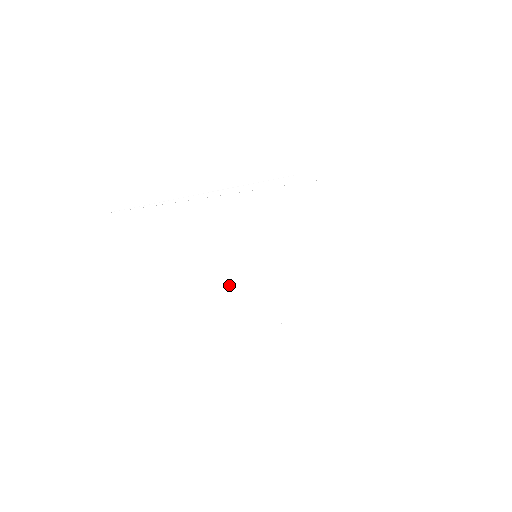
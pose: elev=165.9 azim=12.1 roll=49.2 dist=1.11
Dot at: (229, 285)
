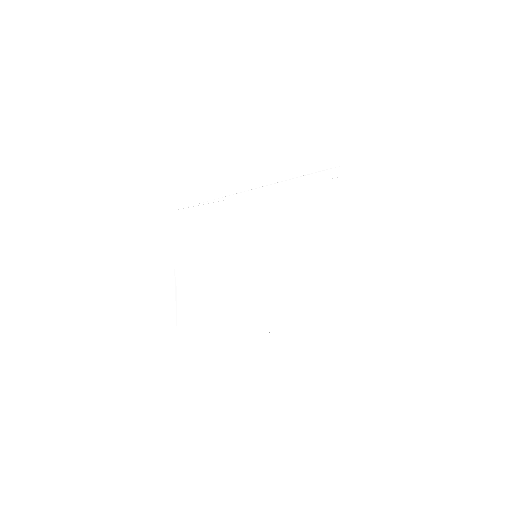
Dot at: (235, 280)
